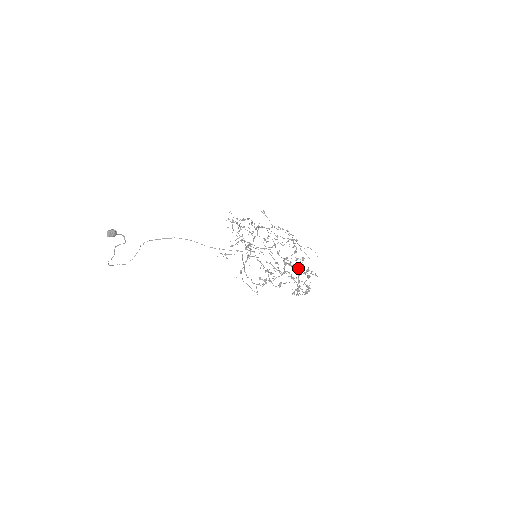
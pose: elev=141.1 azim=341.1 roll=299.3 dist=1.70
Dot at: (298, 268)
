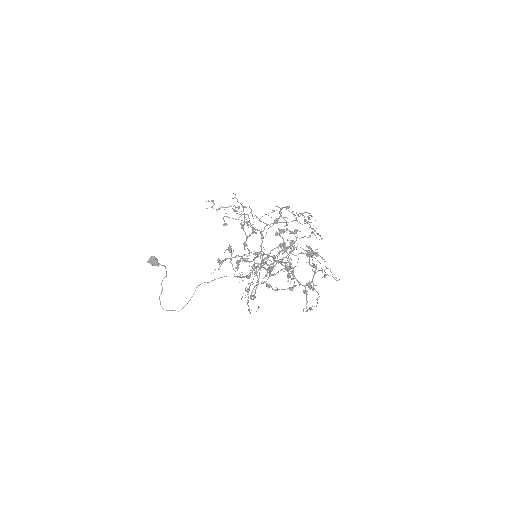
Dot at: (281, 244)
